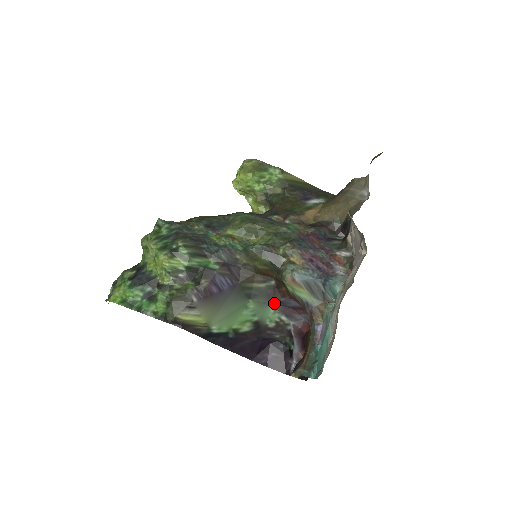
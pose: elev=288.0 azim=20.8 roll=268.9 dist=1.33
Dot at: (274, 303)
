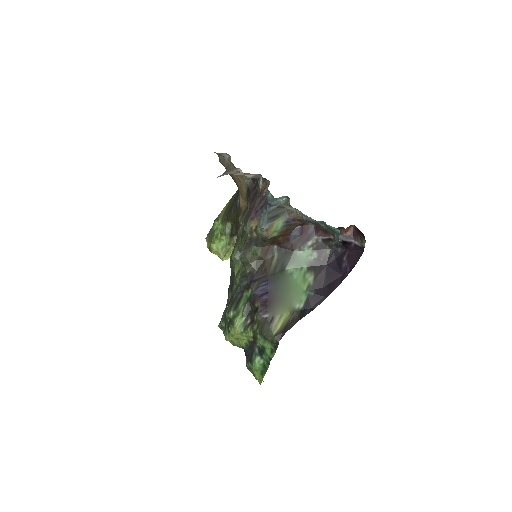
Dot at: (294, 249)
